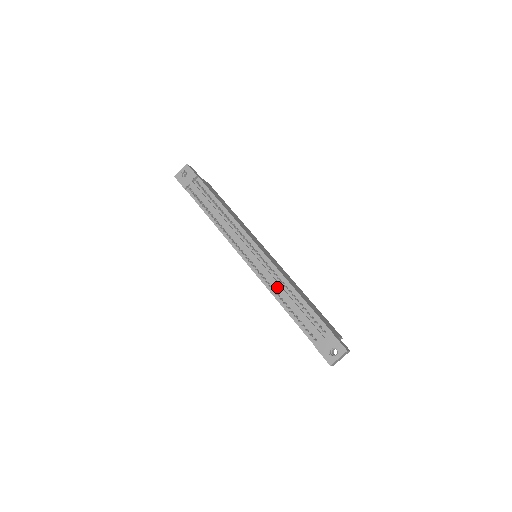
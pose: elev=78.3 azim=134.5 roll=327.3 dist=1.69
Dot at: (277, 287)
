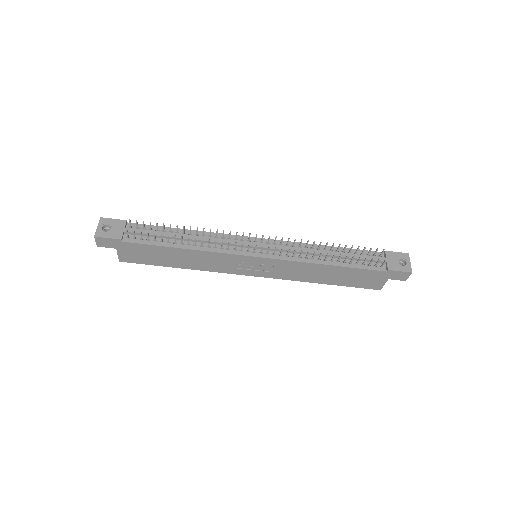
Dot at: (312, 253)
